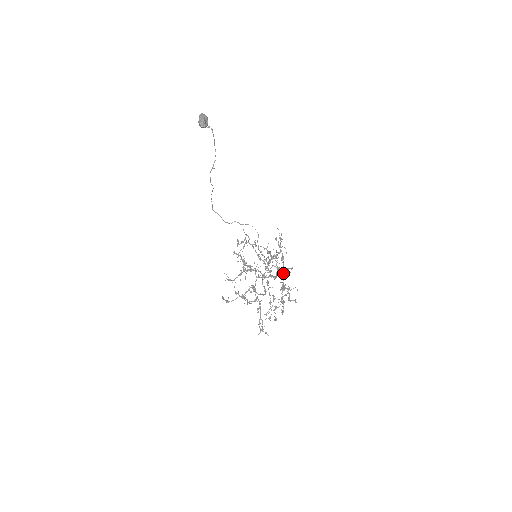
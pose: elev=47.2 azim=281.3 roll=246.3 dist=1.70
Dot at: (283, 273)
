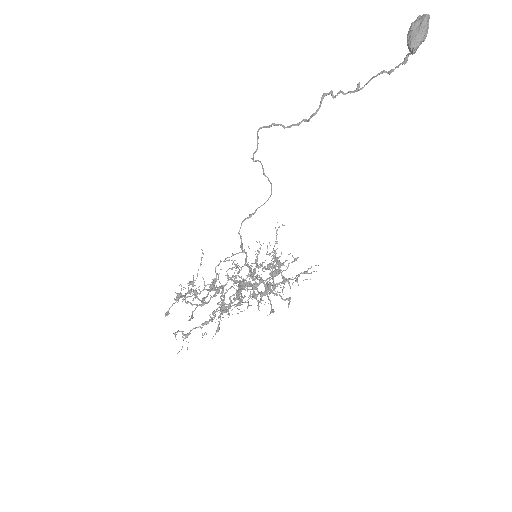
Dot at: (251, 276)
